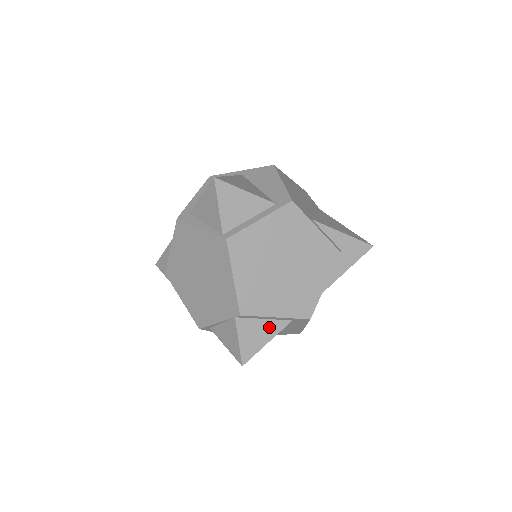
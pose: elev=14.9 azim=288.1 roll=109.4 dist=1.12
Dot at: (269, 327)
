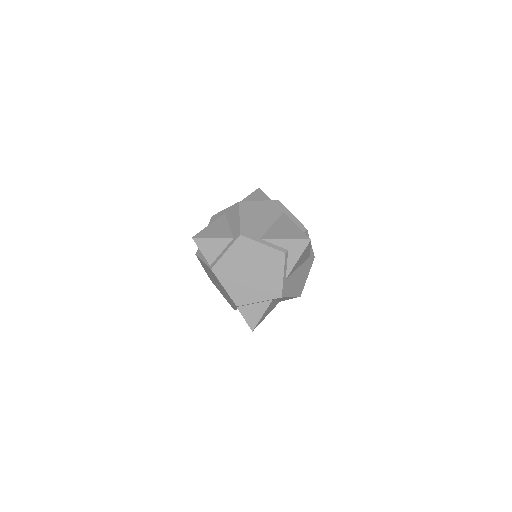
Dot at: (259, 307)
